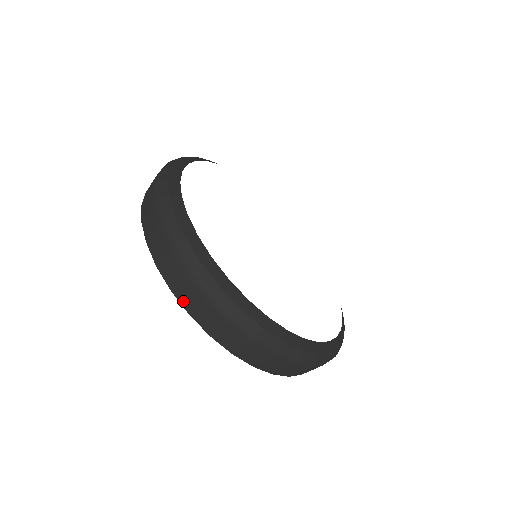
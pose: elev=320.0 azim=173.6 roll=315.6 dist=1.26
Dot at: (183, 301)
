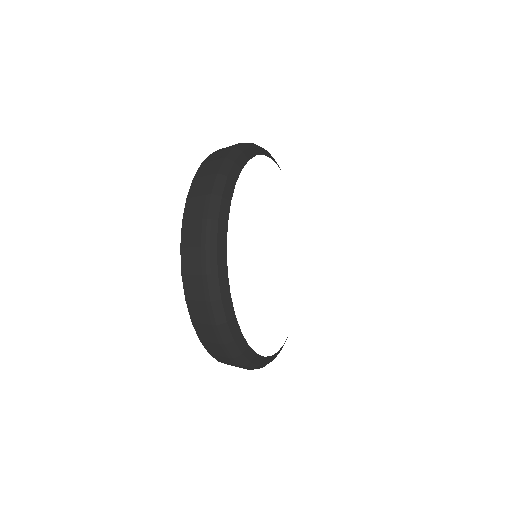
Dot at: (184, 236)
